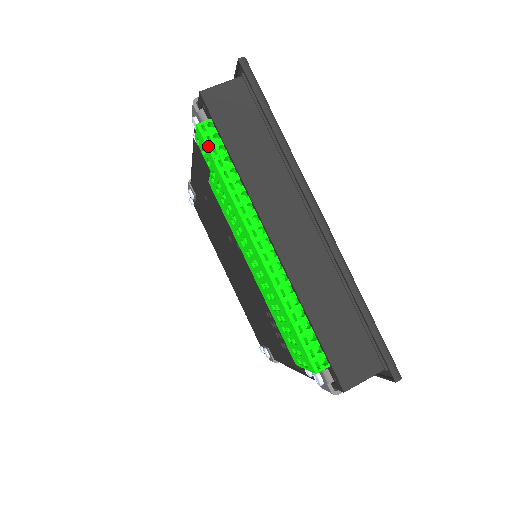
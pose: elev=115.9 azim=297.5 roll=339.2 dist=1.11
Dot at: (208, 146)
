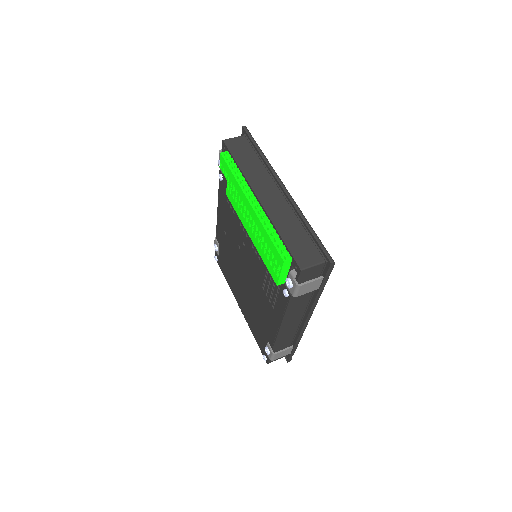
Dot at: (226, 161)
